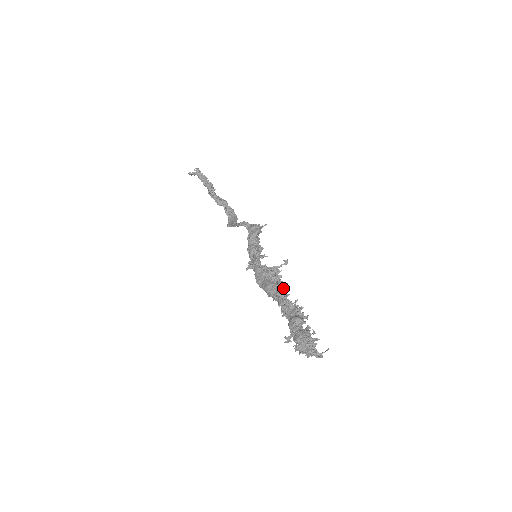
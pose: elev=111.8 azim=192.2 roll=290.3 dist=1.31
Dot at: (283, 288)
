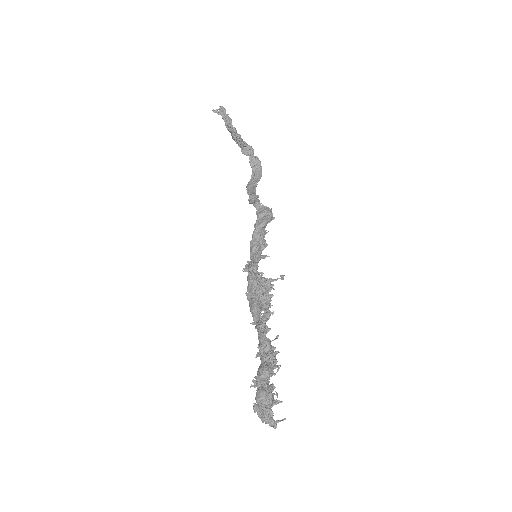
Dot at: (268, 317)
